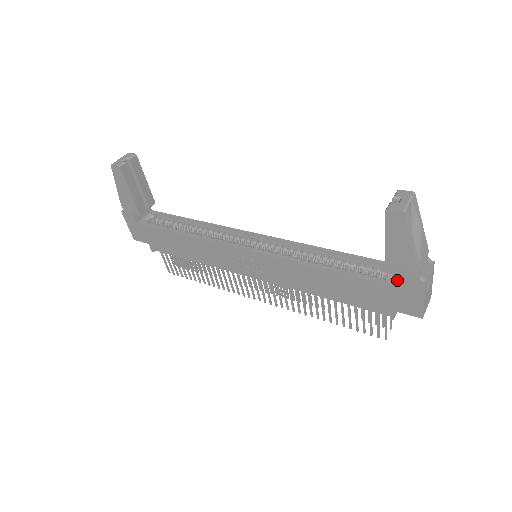
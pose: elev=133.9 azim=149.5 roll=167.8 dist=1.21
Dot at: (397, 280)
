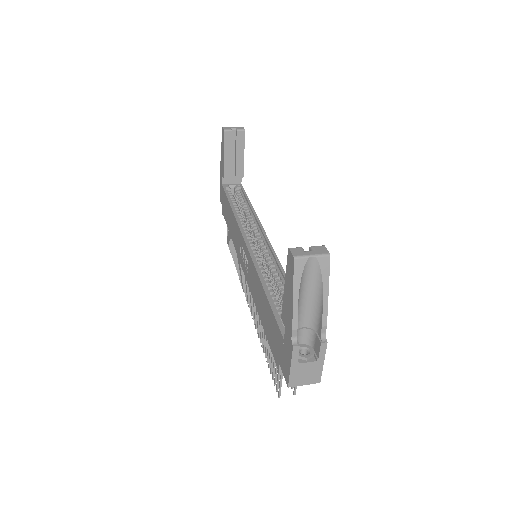
Dot at: occluded
